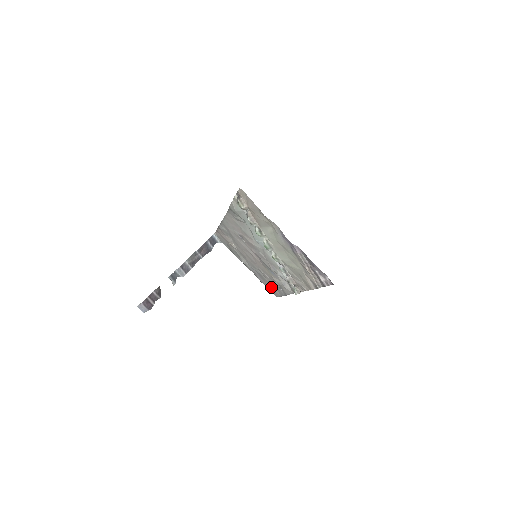
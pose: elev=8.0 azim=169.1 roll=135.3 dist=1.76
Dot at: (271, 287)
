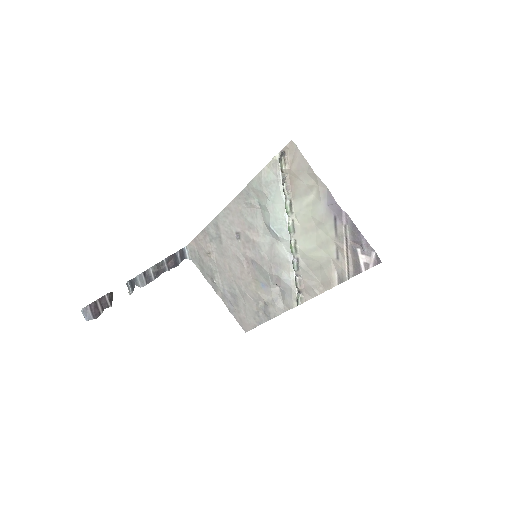
Dot at: (245, 315)
